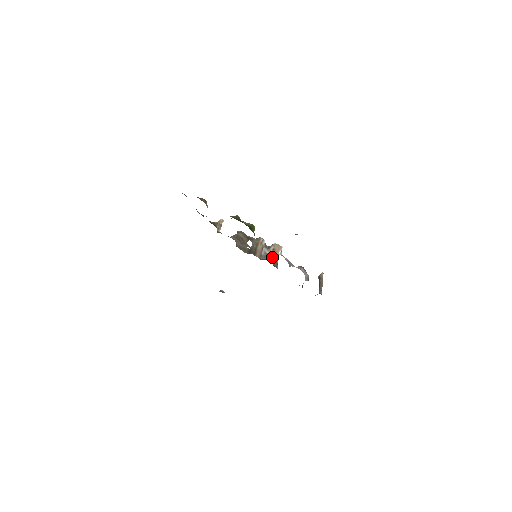
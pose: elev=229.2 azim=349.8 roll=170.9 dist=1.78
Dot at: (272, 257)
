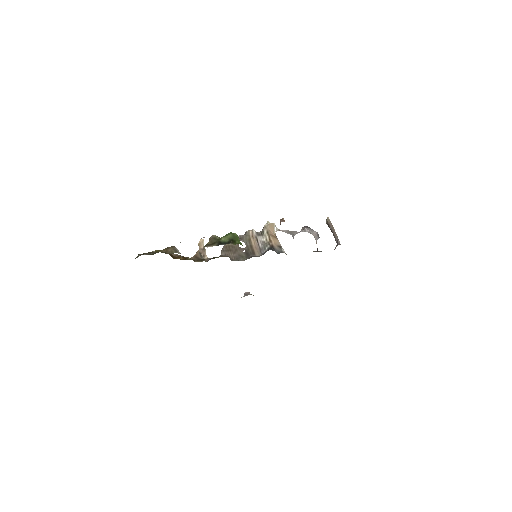
Dot at: (271, 243)
